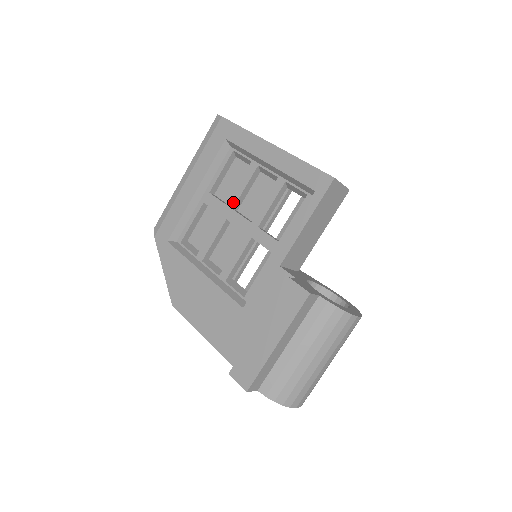
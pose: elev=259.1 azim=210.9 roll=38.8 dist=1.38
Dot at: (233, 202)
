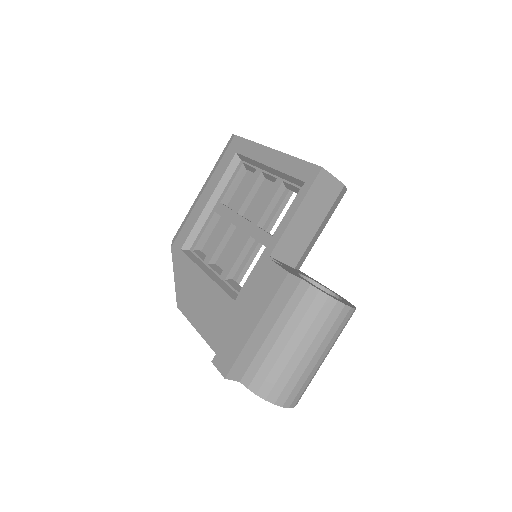
Dot at: (238, 207)
